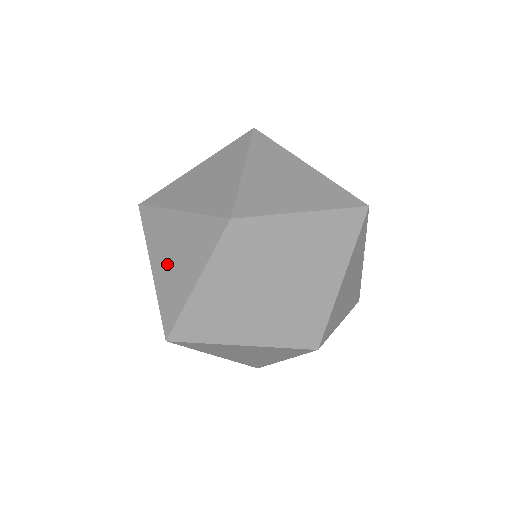
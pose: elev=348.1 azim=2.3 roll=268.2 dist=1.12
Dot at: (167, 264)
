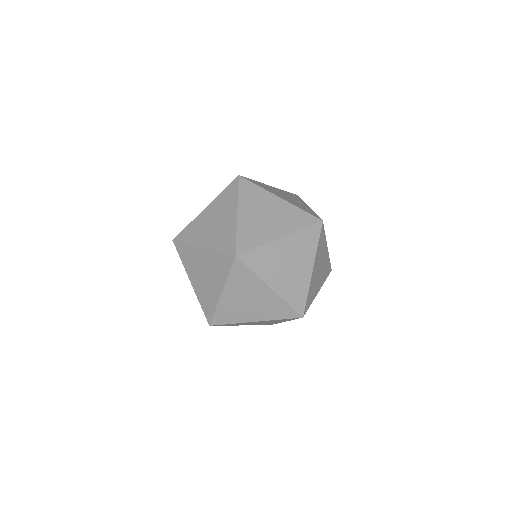
Dot at: occluded
